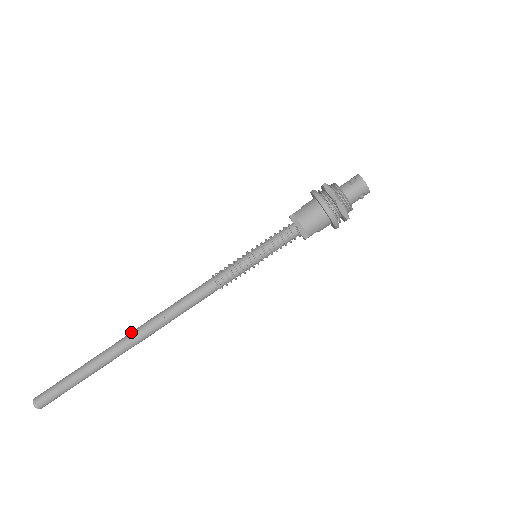
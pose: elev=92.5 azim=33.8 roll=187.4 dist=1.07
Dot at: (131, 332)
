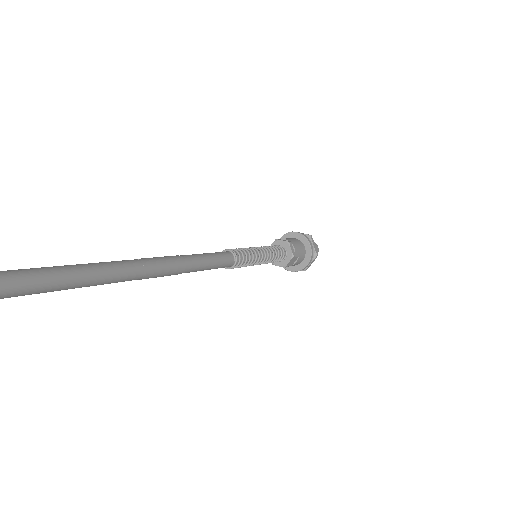
Dot at: (134, 259)
